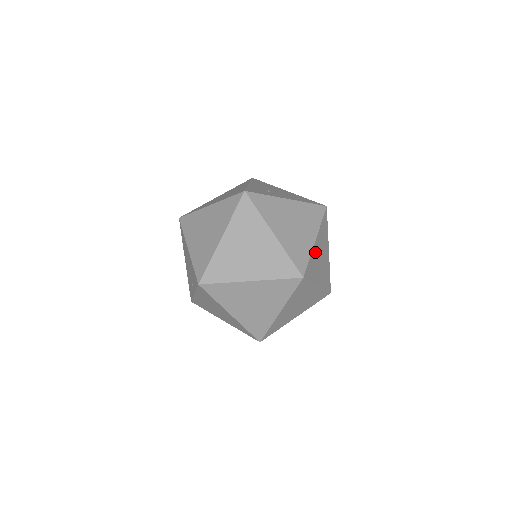
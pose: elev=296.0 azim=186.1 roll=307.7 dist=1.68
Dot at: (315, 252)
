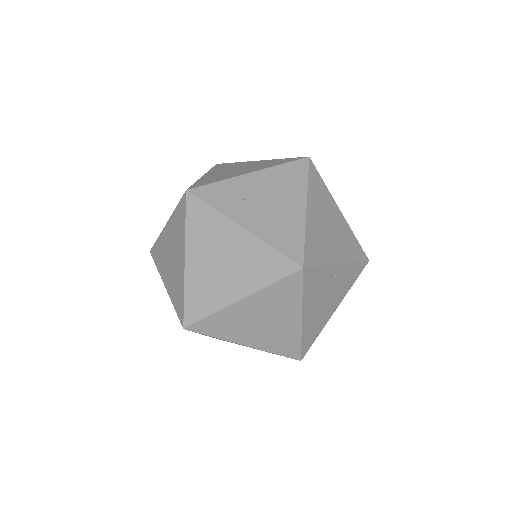
Dot at: (236, 312)
